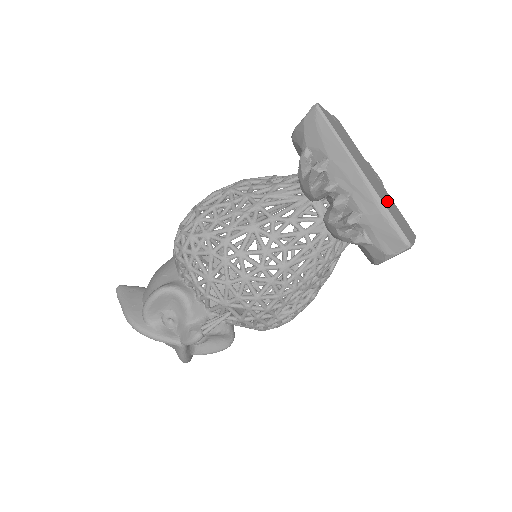
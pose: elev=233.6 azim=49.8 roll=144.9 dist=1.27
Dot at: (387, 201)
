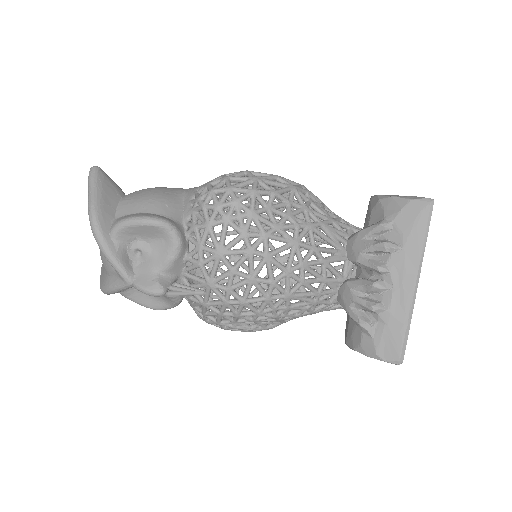
Dot at: occluded
